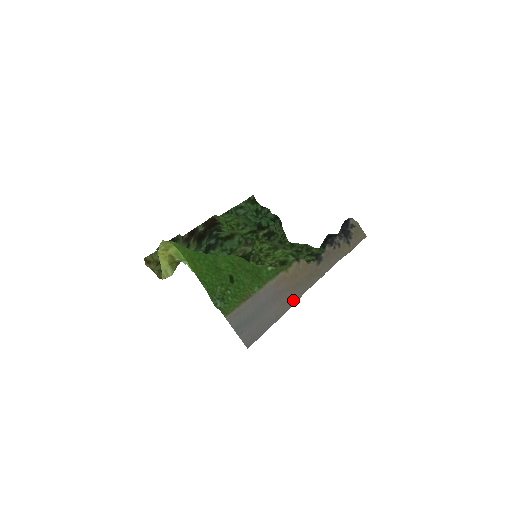
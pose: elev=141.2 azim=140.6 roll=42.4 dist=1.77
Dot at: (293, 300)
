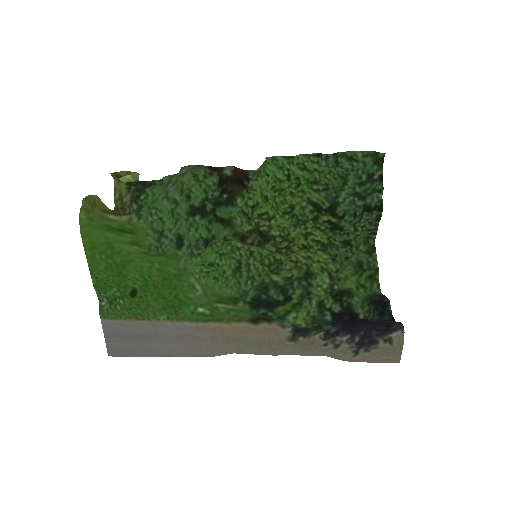
Dot at: (206, 353)
